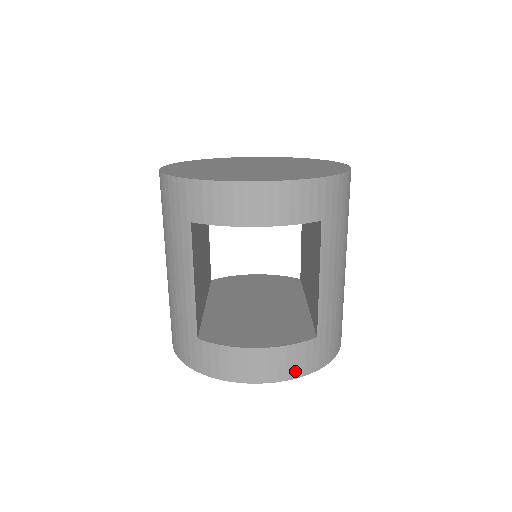
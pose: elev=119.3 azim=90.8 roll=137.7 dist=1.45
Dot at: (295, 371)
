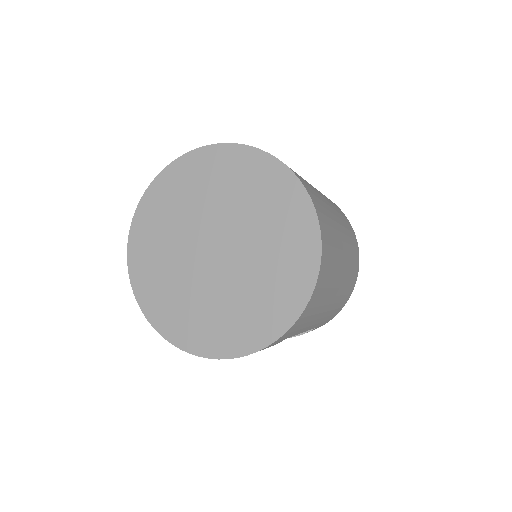
Dot at: occluded
